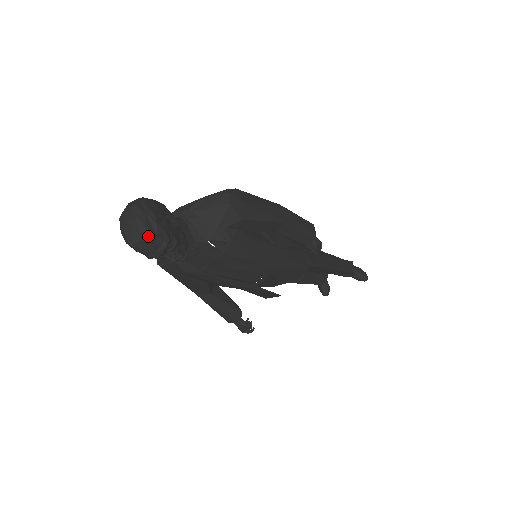
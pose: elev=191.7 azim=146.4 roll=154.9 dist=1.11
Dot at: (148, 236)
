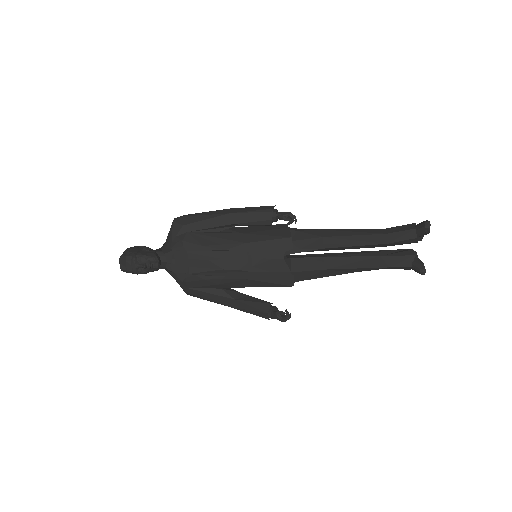
Dot at: (122, 258)
